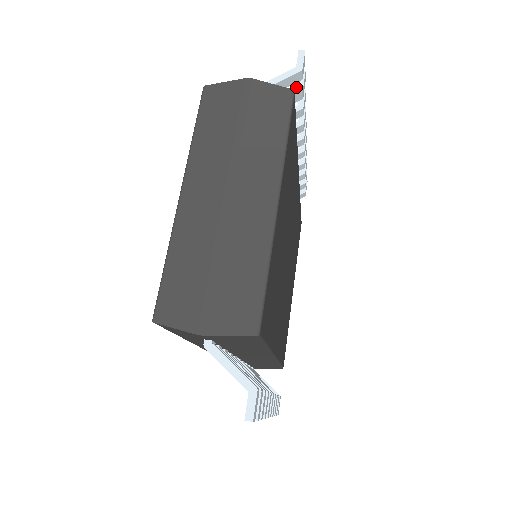
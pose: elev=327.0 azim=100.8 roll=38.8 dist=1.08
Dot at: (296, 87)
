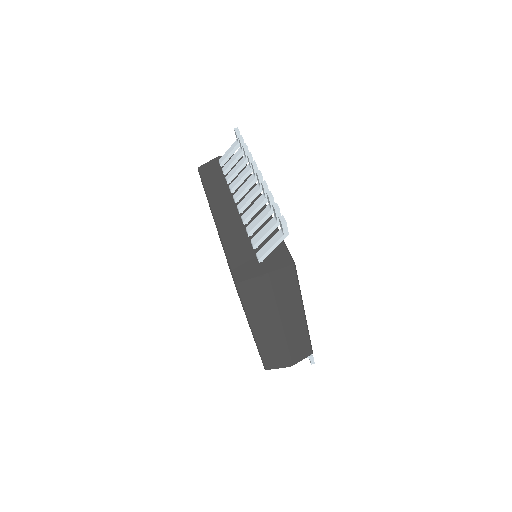
Dot at: (277, 222)
